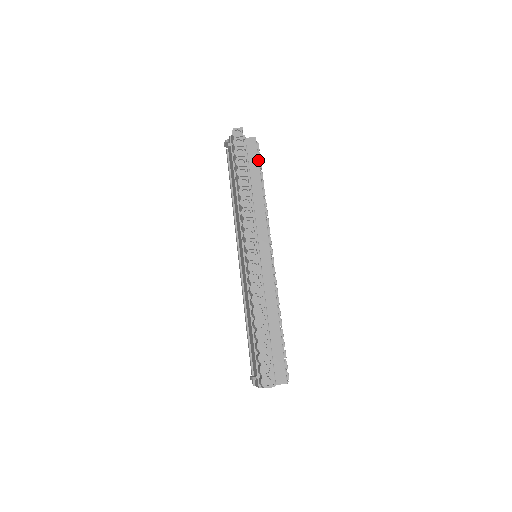
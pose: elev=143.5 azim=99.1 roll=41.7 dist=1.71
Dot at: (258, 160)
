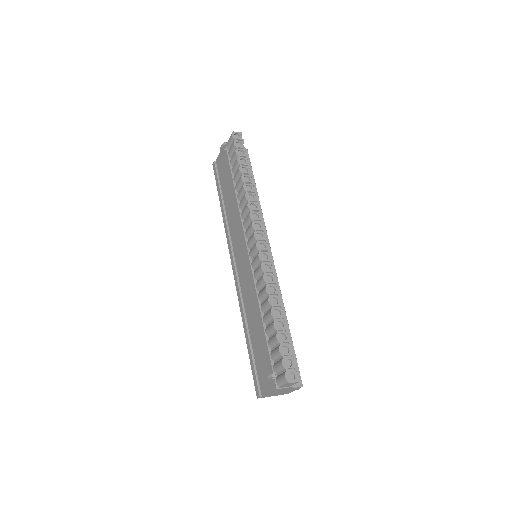
Dot at: (251, 168)
